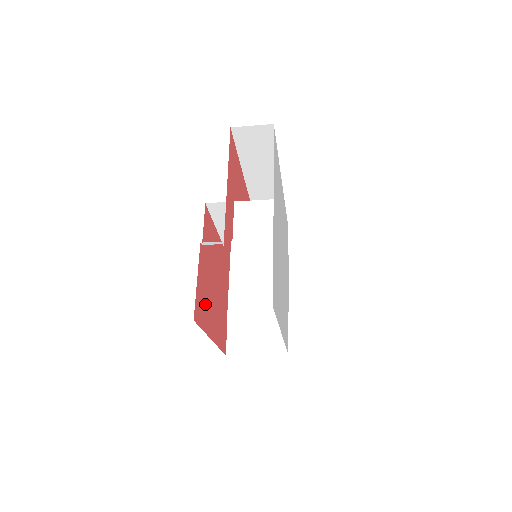
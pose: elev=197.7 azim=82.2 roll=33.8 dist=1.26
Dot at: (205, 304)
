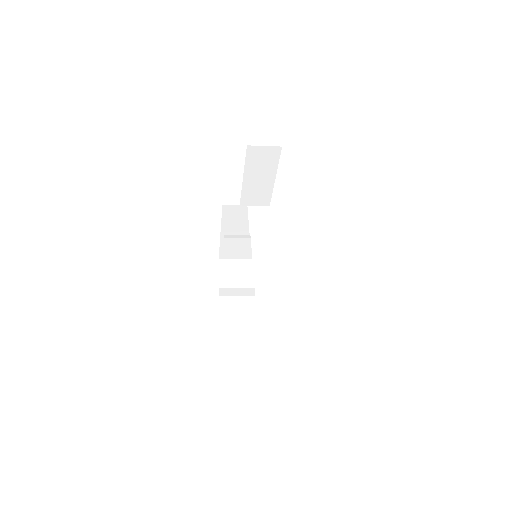
Dot at: occluded
